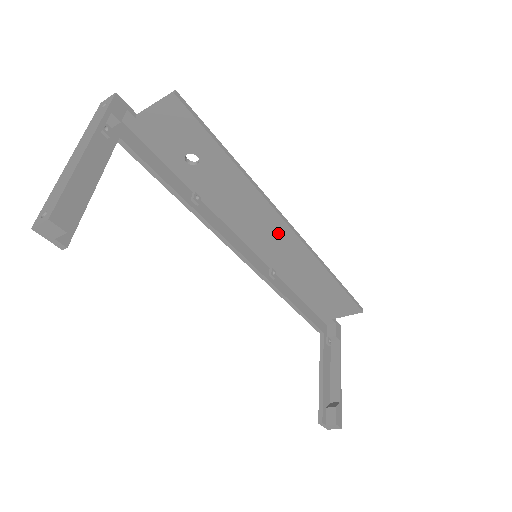
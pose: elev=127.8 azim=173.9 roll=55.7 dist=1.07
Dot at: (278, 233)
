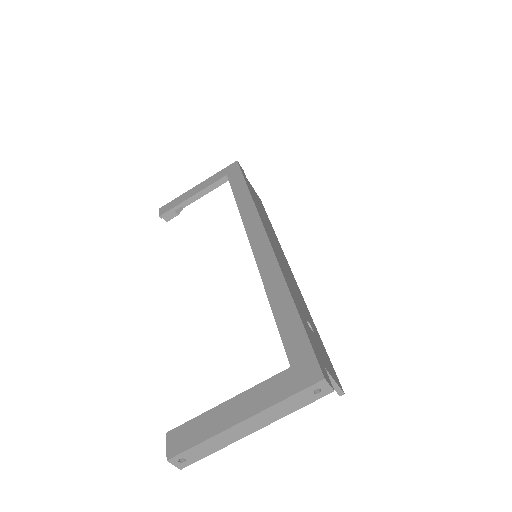
Dot at: occluded
